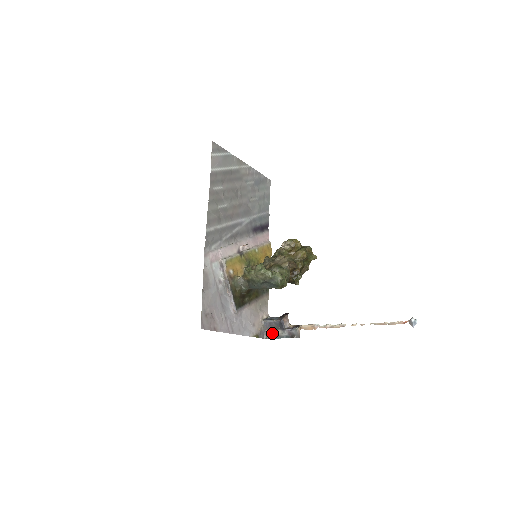
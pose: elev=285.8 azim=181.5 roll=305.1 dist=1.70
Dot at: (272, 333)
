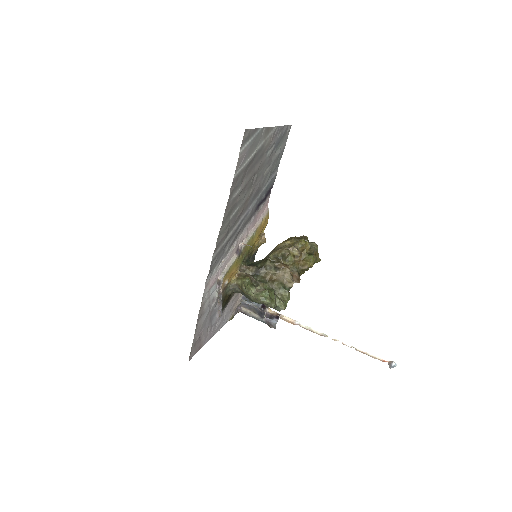
Dot at: (248, 313)
